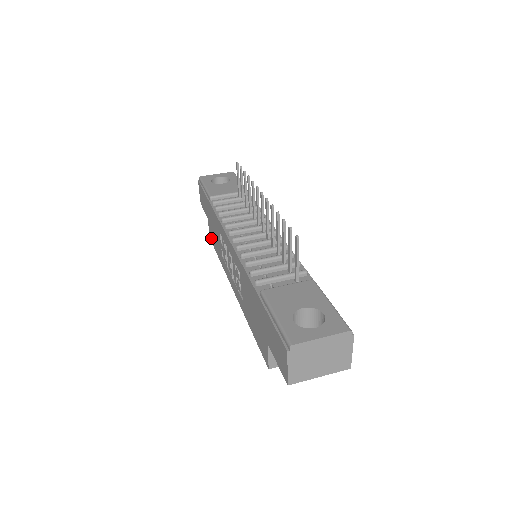
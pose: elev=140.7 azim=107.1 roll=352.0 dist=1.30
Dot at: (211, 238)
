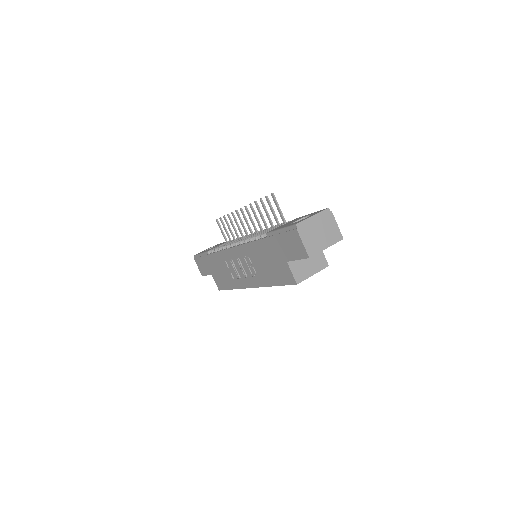
Dot at: (220, 286)
